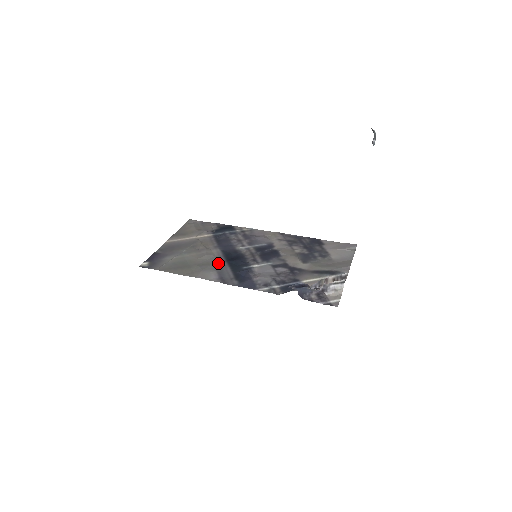
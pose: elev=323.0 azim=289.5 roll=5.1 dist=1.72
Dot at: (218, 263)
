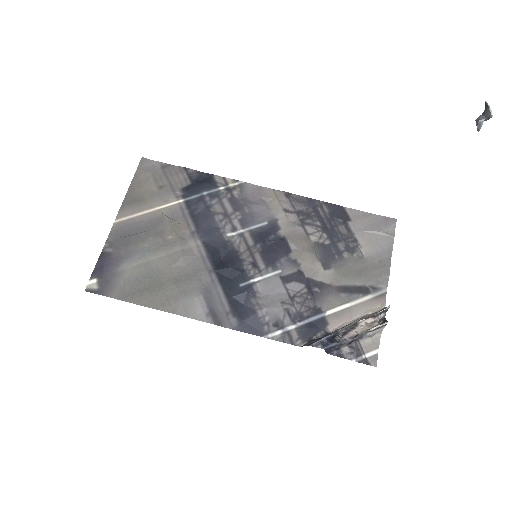
Dot at: (202, 275)
